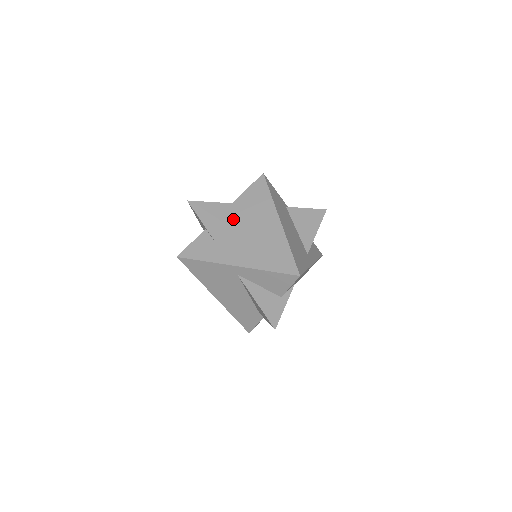
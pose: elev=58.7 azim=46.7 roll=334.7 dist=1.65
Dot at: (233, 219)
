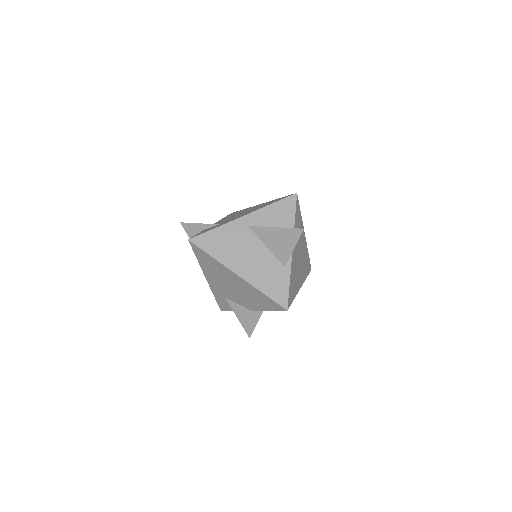
Dot at: occluded
